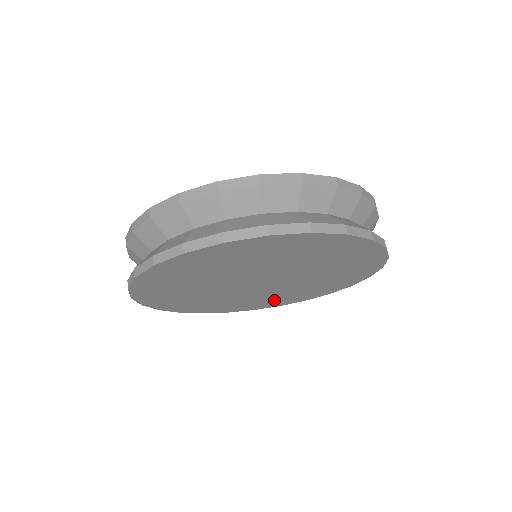
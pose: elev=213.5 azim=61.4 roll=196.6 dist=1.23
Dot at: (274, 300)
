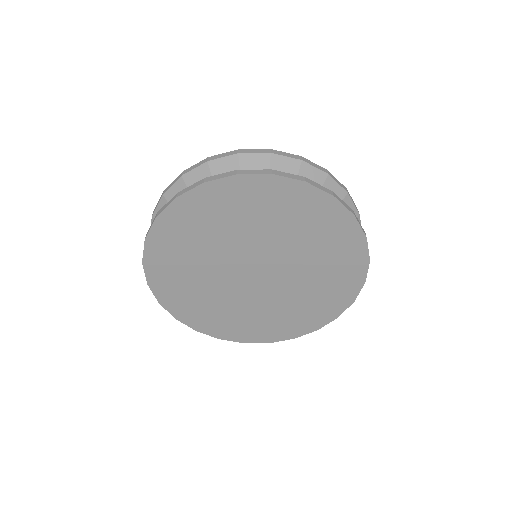
Dot at: (246, 324)
